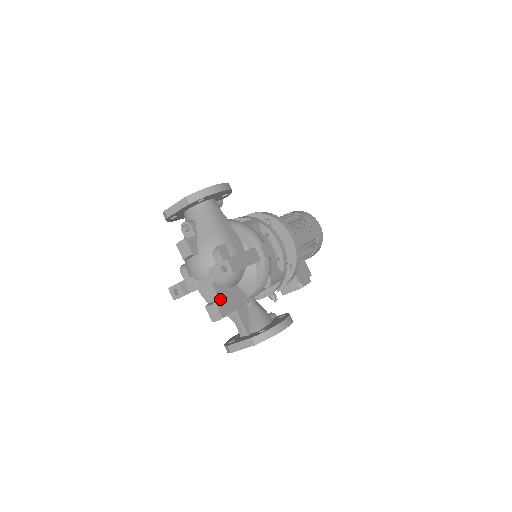
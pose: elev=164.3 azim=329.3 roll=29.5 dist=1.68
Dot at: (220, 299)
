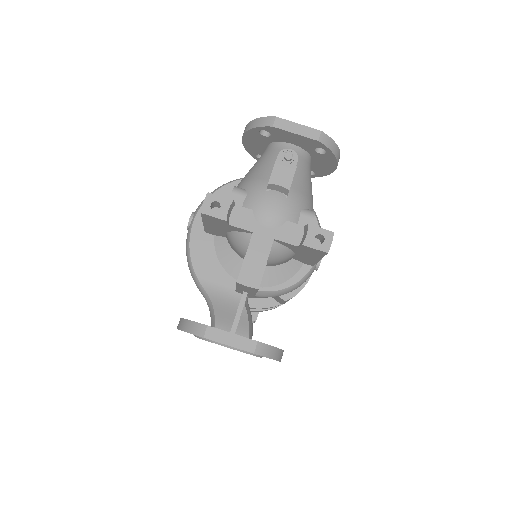
Dot at: occluded
